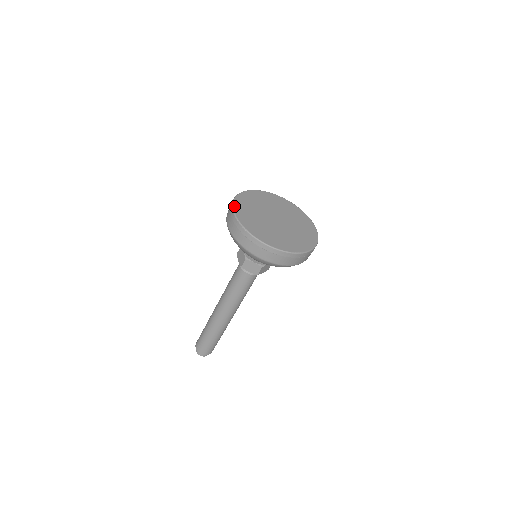
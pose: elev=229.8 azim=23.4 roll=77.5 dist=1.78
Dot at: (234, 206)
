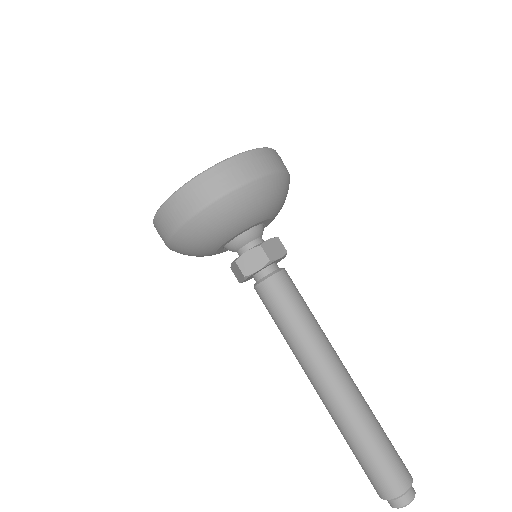
Dot at: (176, 191)
